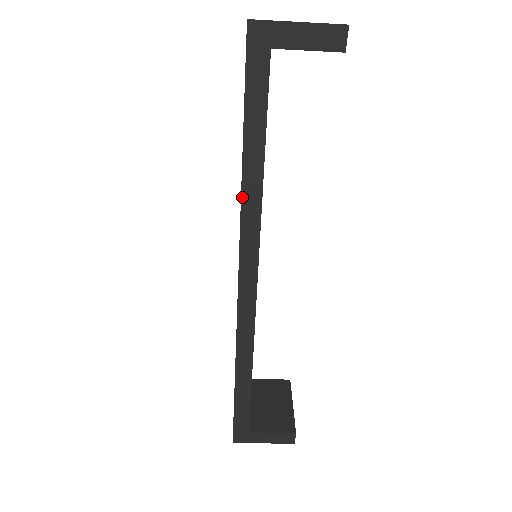
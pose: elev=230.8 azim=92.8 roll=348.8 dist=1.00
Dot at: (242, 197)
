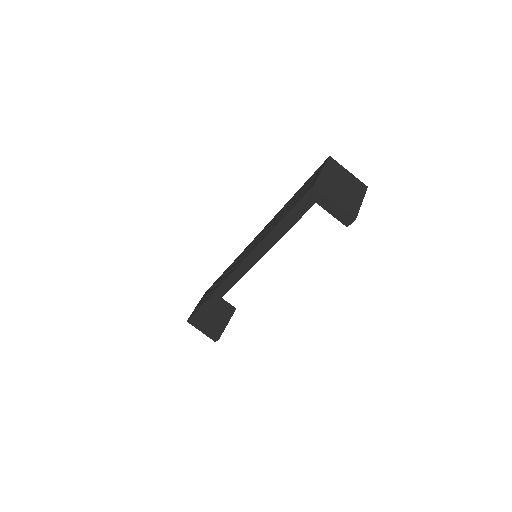
Dot at: (263, 241)
